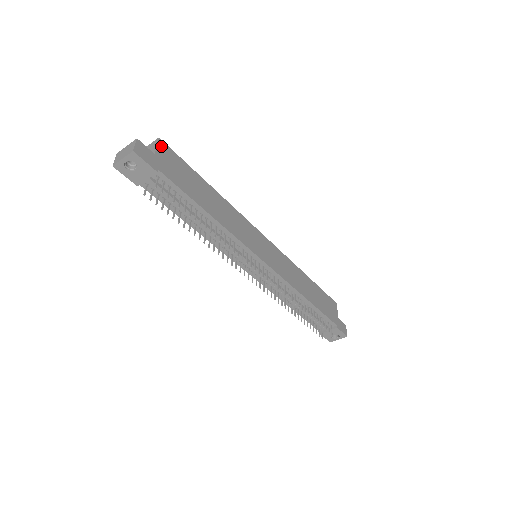
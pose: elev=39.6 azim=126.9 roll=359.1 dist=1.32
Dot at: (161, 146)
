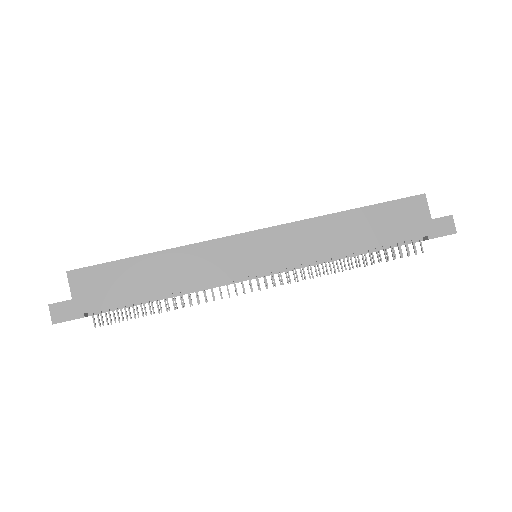
Dot at: (73, 279)
